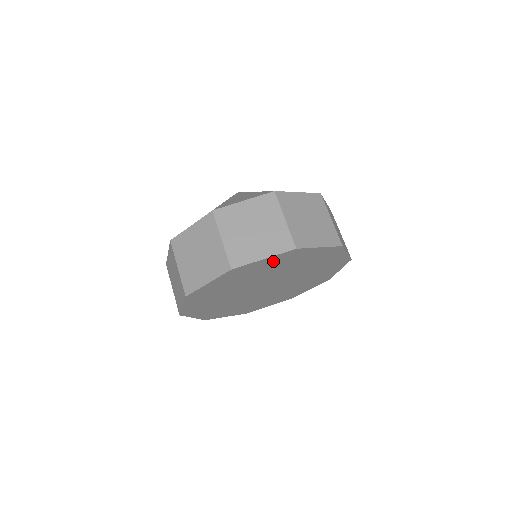
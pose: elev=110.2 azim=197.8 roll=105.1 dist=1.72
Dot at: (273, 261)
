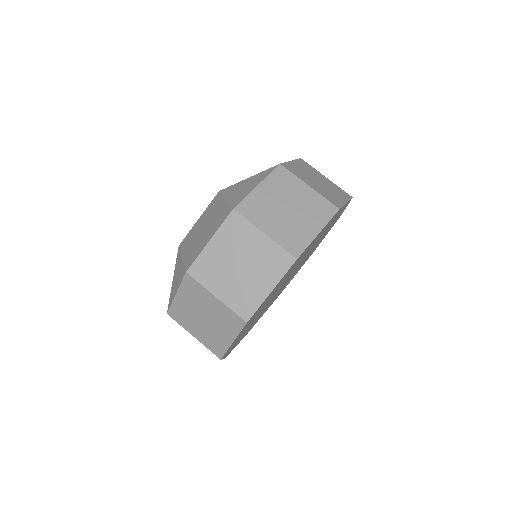
Dot at: (246, 325)
